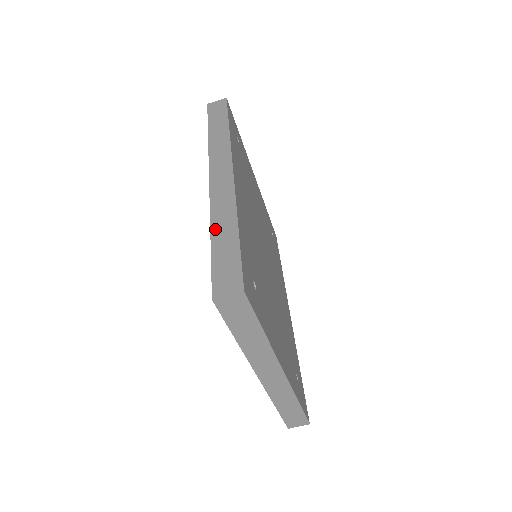
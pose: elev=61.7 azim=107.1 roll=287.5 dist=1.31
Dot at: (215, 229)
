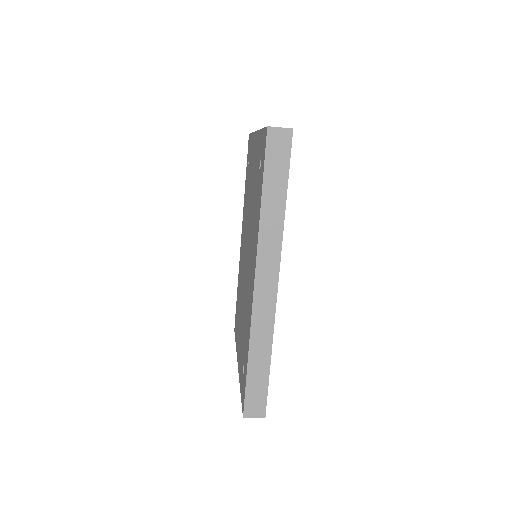
Dot at: (252, 354)
